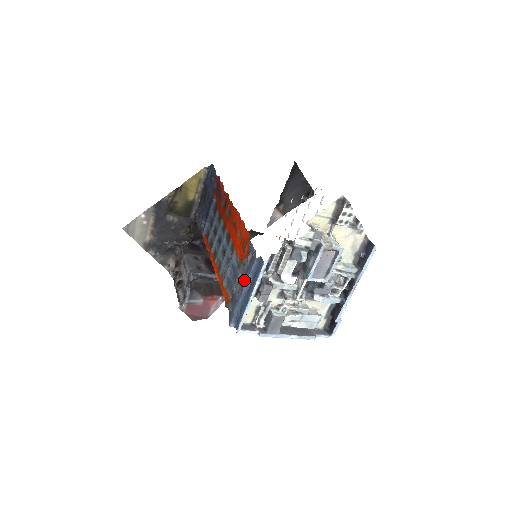
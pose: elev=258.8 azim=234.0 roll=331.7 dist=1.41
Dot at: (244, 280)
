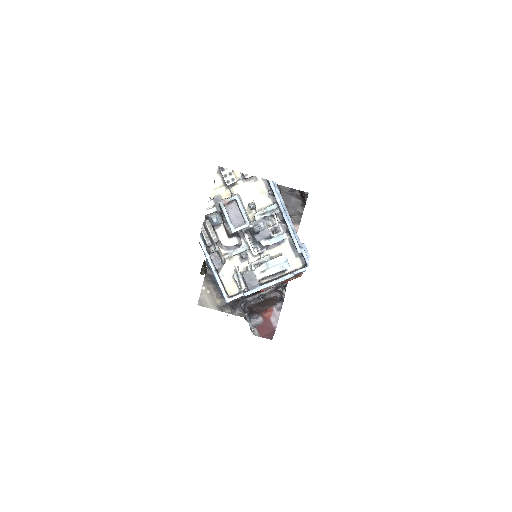
Dot at: (206, 263)
